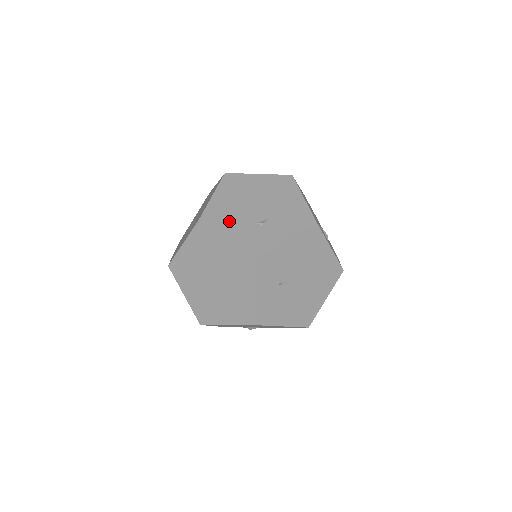
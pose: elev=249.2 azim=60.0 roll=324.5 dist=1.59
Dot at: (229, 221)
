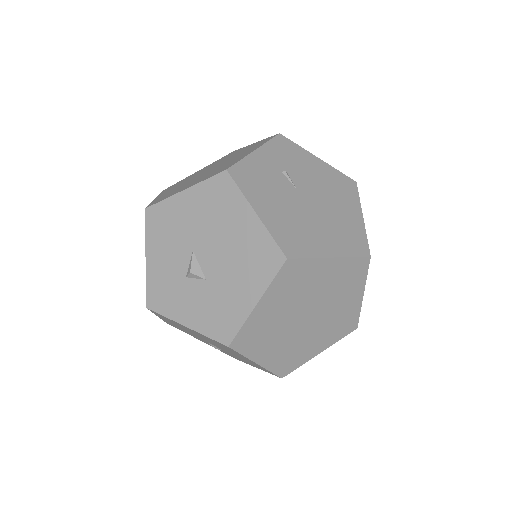
Dot at: occluded
